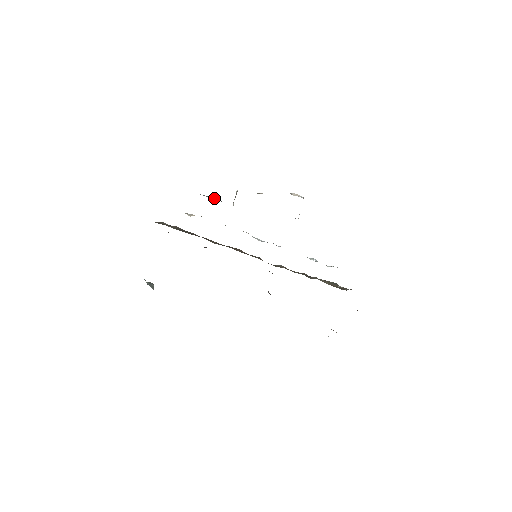
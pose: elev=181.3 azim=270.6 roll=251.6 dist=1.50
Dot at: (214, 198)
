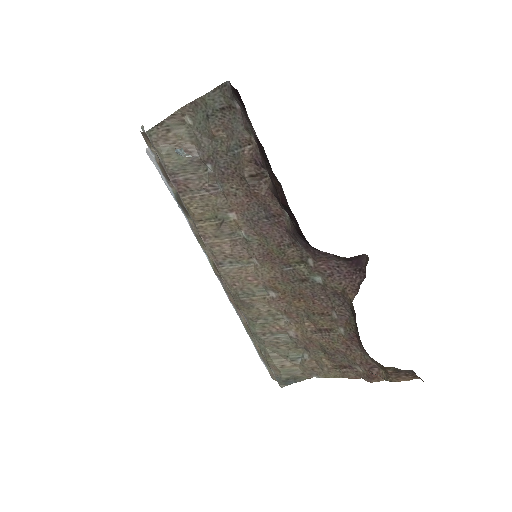
Dot at: occluded
